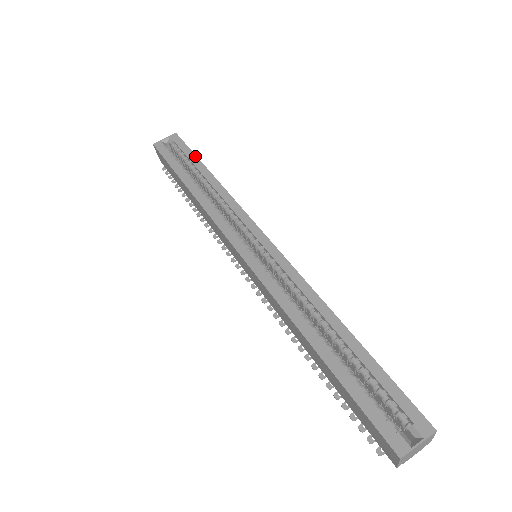
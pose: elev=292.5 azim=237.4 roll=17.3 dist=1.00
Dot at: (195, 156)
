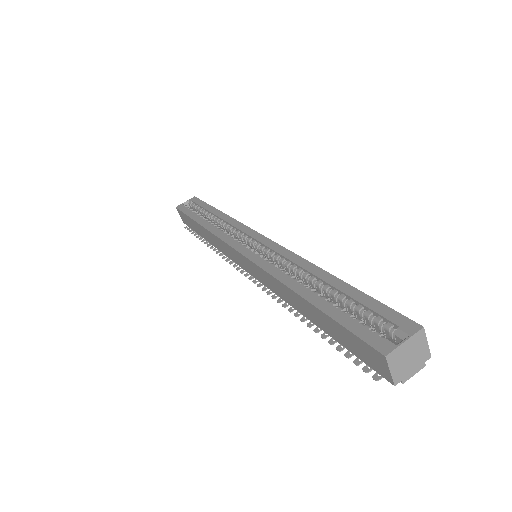
Dot at: (208, 205)
